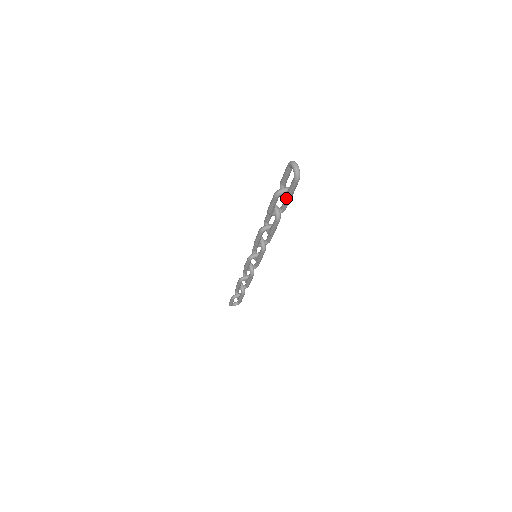
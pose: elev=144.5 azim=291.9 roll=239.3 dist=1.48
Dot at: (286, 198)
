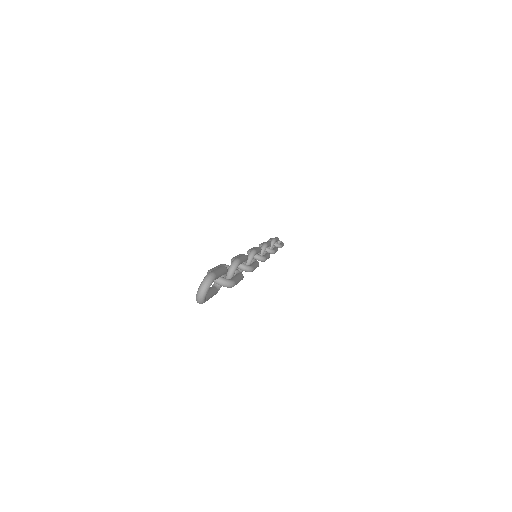
Dot at: occluded
